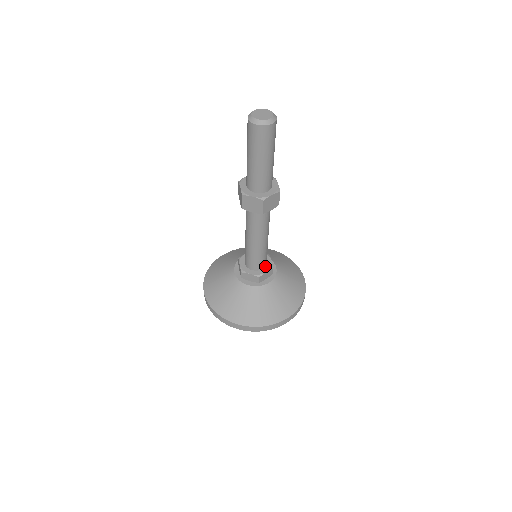
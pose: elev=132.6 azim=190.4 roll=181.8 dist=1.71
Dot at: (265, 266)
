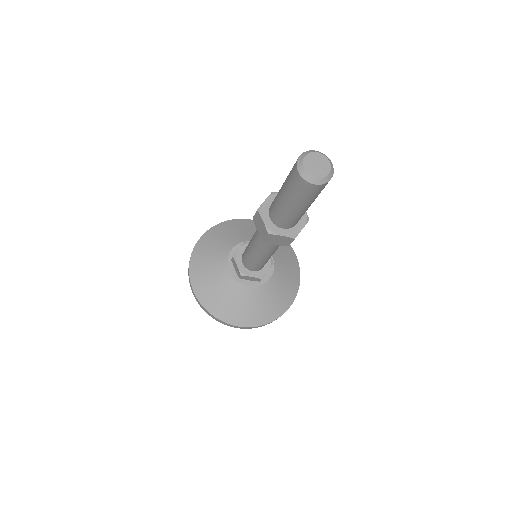
Dot at: occluded
